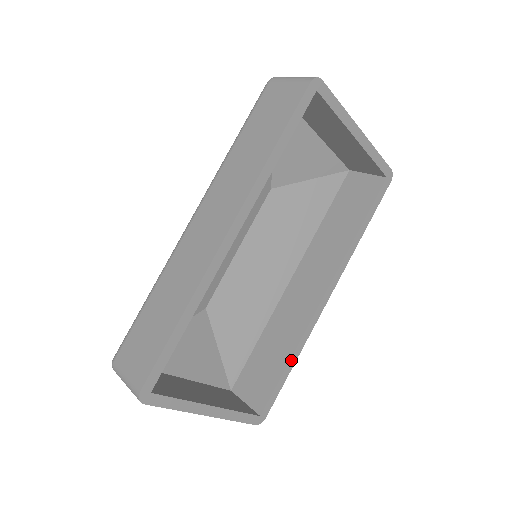
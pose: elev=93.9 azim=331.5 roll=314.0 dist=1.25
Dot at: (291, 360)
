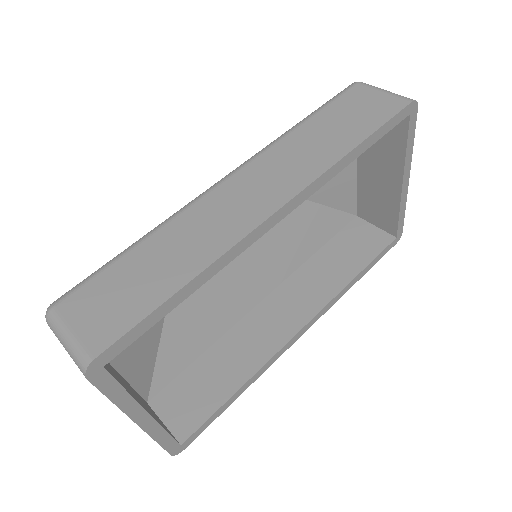
Dot at: (240, 389)
